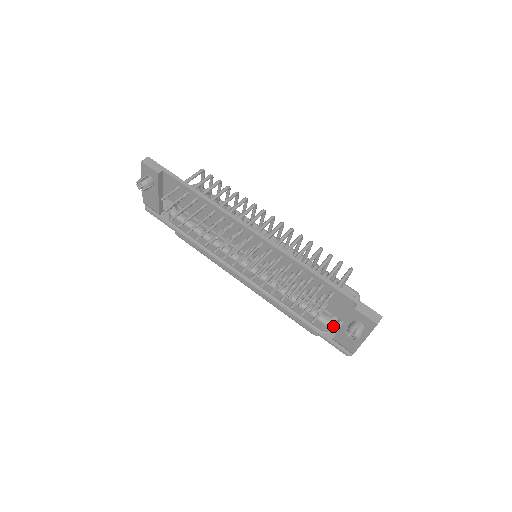
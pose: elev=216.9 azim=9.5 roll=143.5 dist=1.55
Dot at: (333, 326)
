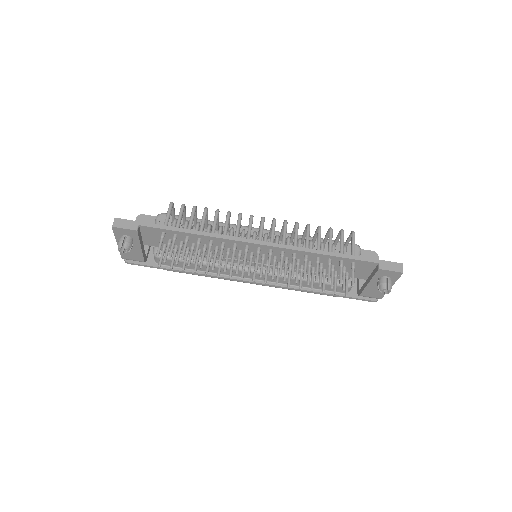
Dot at: occluded
